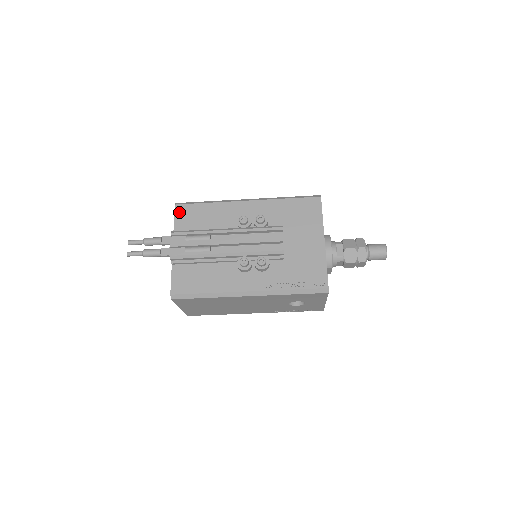
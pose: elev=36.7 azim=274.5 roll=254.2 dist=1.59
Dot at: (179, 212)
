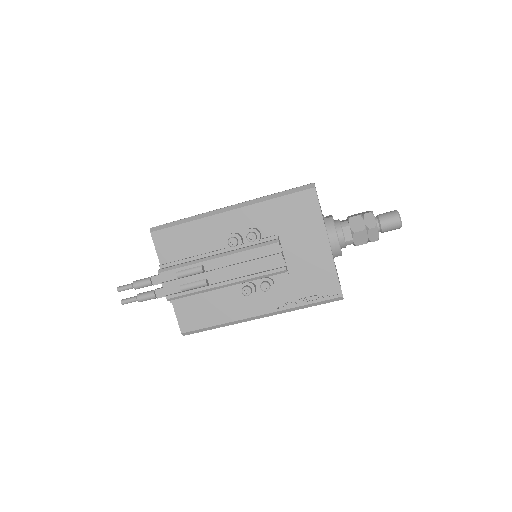
Dot at: (158, 241)
